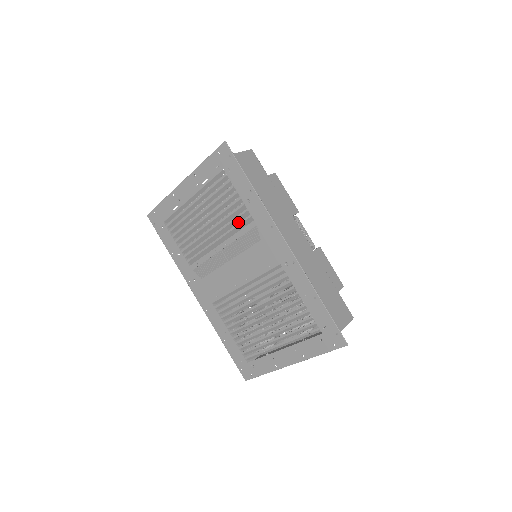
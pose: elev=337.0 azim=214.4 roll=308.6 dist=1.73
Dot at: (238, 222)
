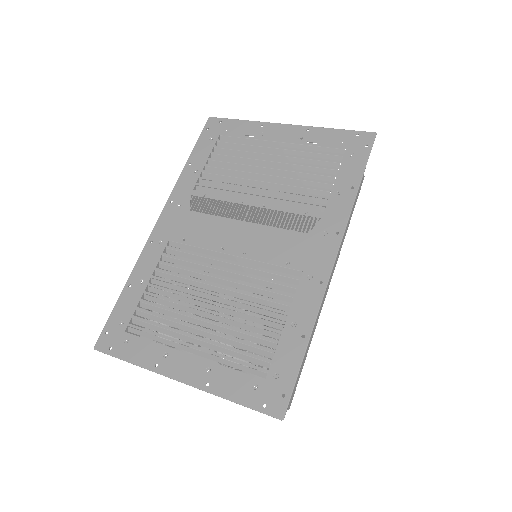
Dot at: occluded
